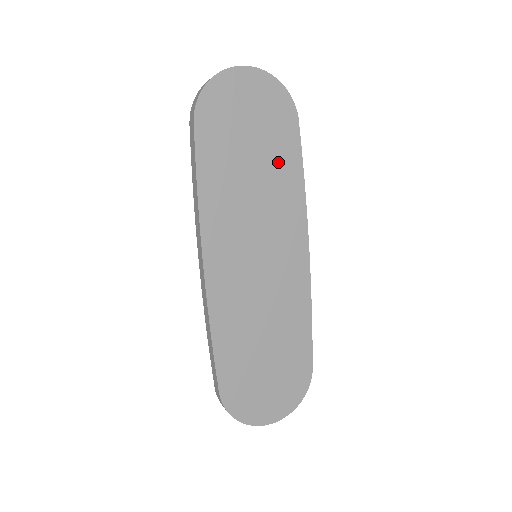
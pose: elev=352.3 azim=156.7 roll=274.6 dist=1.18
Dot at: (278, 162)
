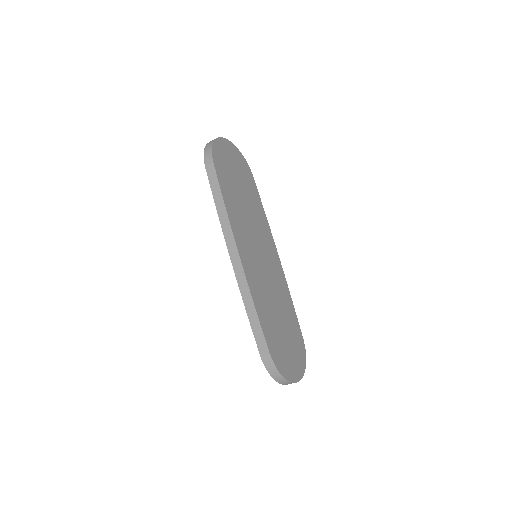
Dot at: (252, 197)
